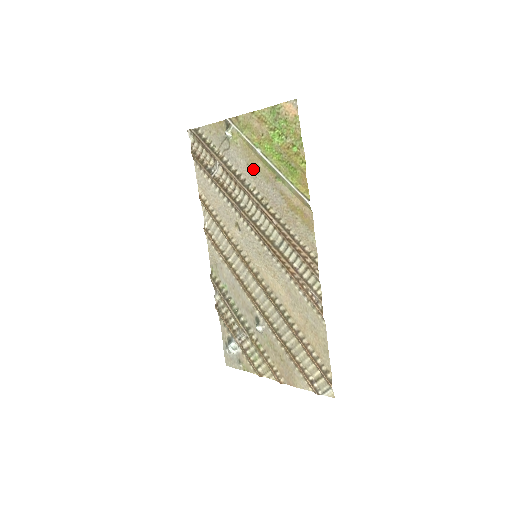
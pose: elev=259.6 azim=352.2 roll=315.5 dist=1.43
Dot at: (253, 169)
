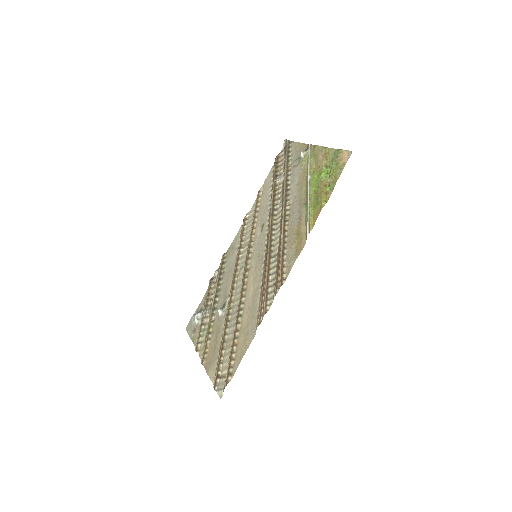
Dot at: (298, 190)
